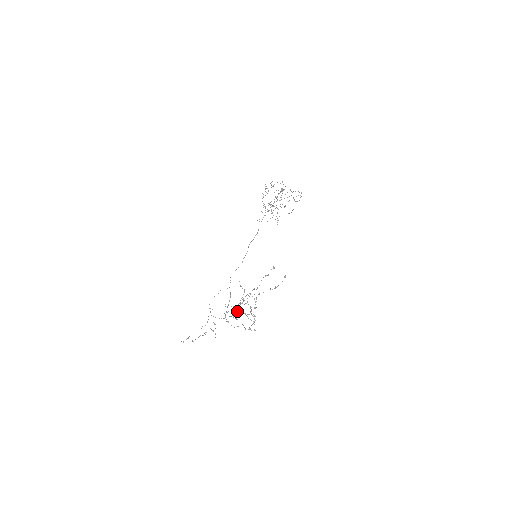
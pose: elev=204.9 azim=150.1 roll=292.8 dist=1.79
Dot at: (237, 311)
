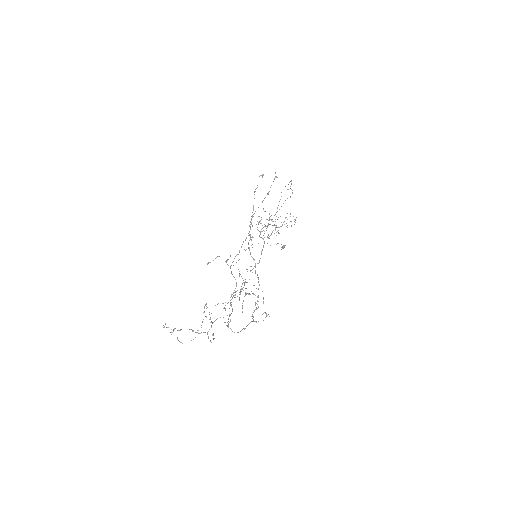
Dot at: (239, 300)
